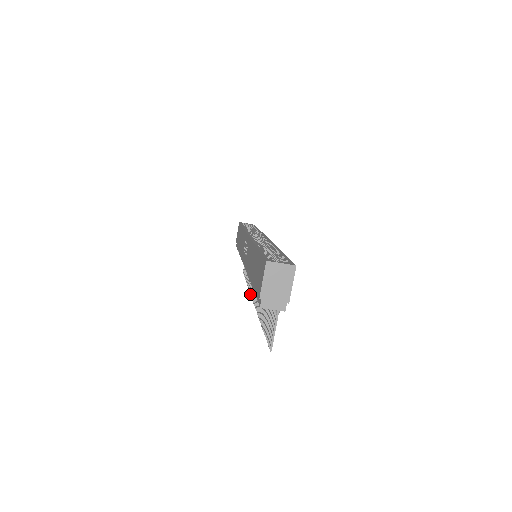
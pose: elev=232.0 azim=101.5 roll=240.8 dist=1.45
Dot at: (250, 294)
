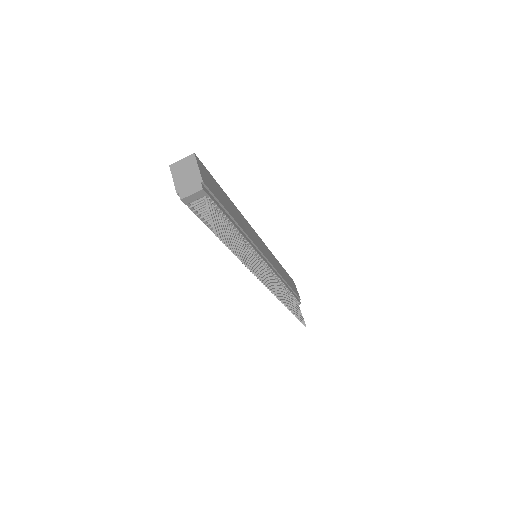
Dot at: (279, 300)
